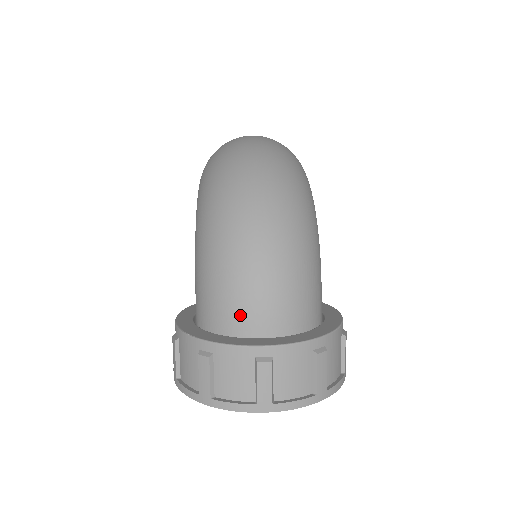
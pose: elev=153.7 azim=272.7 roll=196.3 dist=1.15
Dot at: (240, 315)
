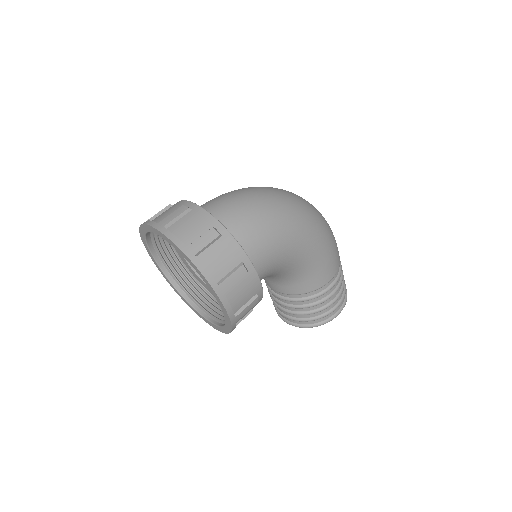
Dot at: (205, 205)
